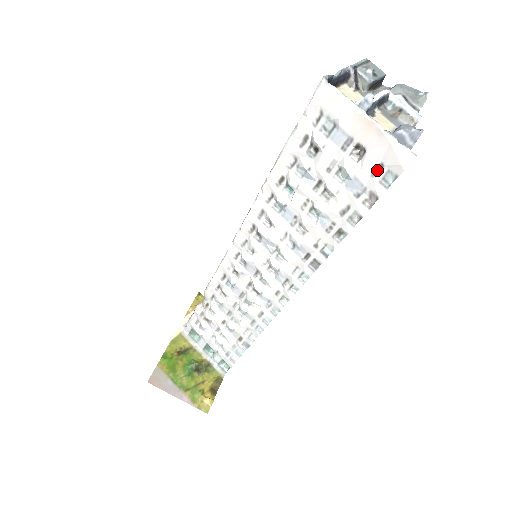
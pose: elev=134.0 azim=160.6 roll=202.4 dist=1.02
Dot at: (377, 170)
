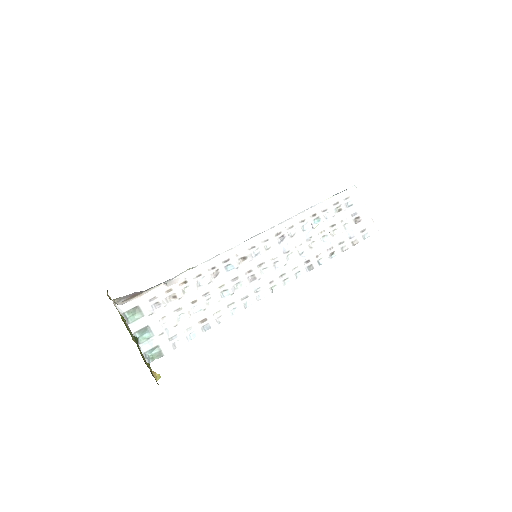
Dot at: (362, 231)
